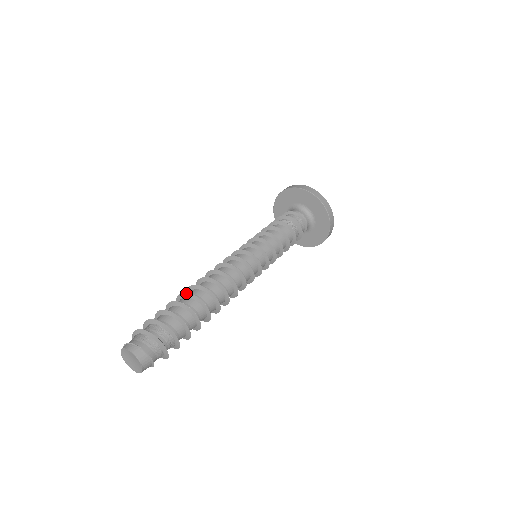
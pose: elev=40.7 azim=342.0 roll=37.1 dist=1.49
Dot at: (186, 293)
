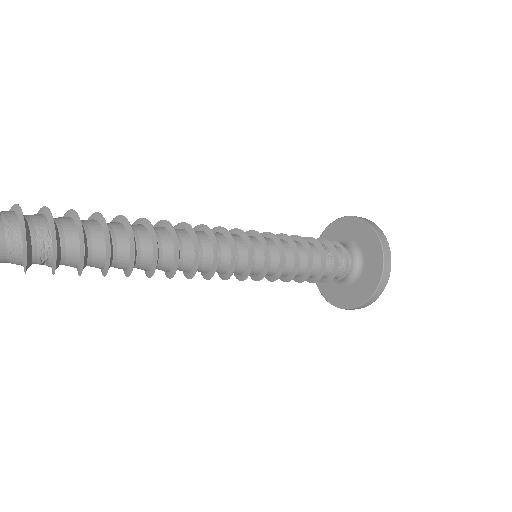
Dot at: (118, 216)
